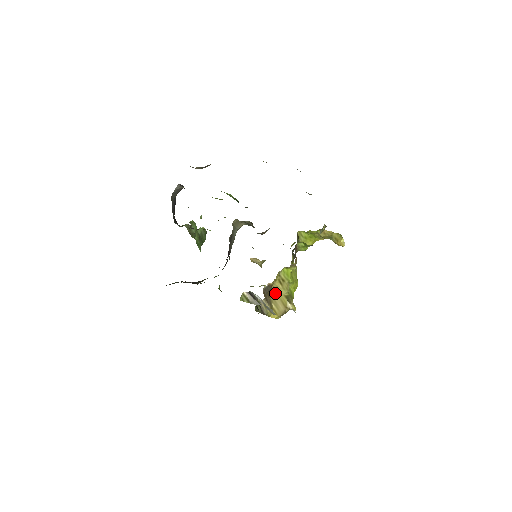
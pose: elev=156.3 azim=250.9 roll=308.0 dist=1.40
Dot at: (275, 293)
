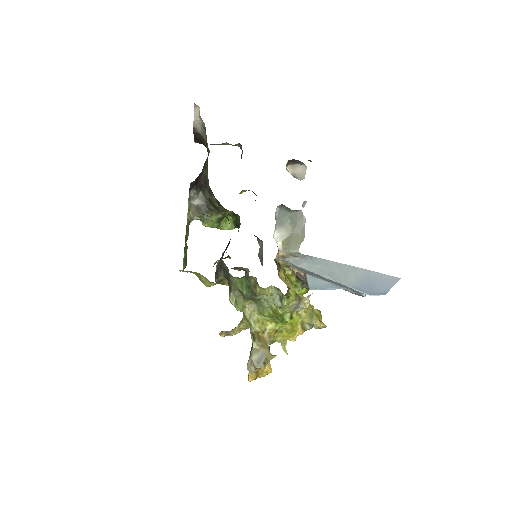
Dot at: occluded
